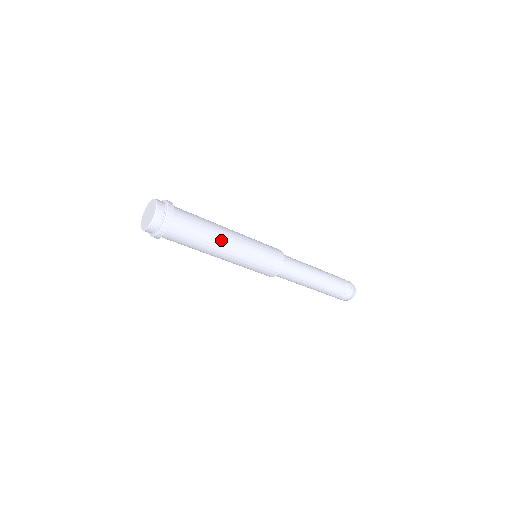
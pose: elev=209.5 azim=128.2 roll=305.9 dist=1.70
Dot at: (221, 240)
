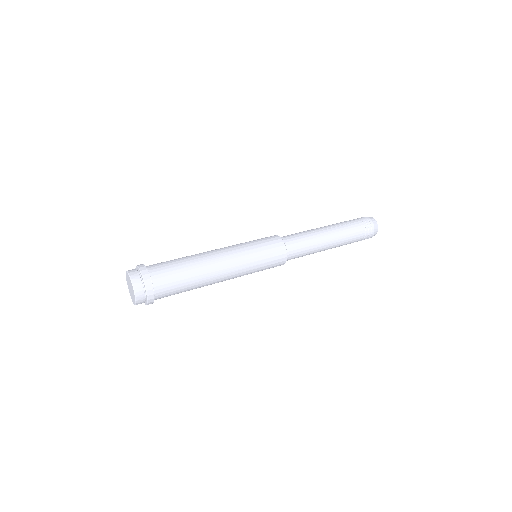
Dot at: (212, 275)
